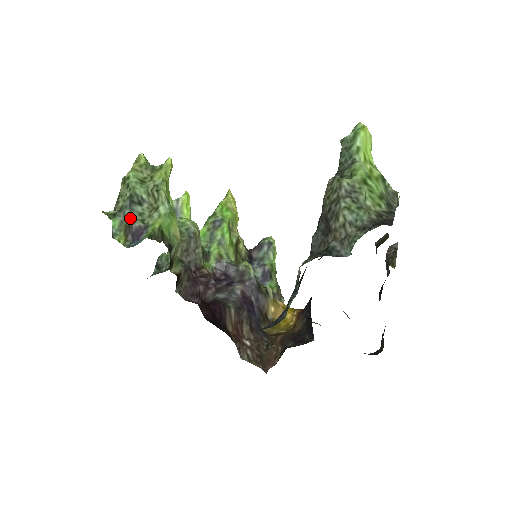
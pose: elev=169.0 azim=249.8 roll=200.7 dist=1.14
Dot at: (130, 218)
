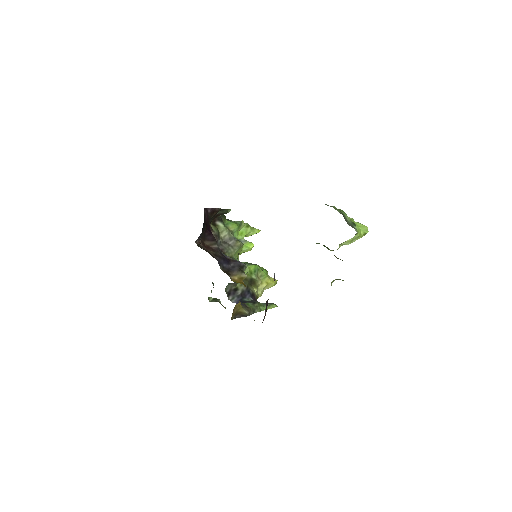
Dot at: occluded
